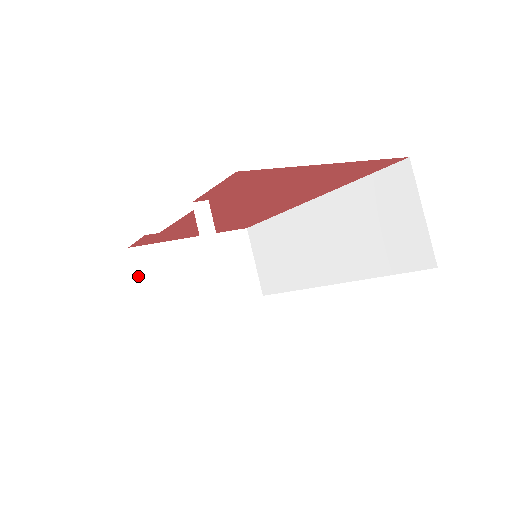
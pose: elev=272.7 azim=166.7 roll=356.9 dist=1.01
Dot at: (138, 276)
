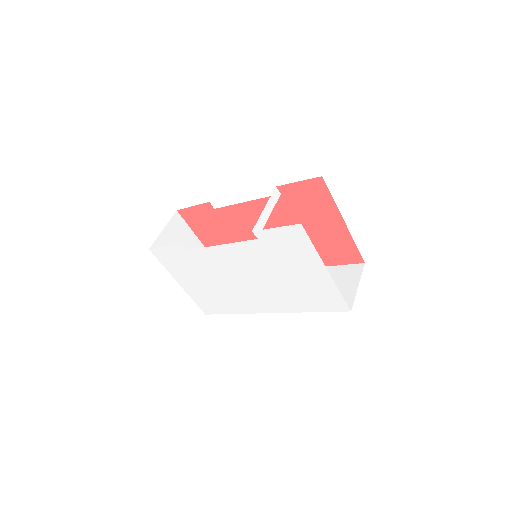
Dot at: (169, 226)
